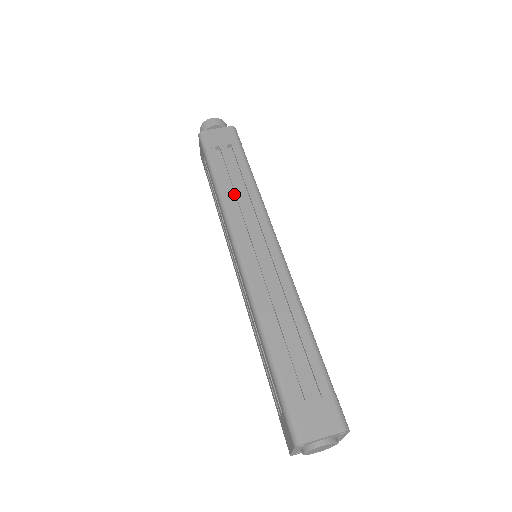
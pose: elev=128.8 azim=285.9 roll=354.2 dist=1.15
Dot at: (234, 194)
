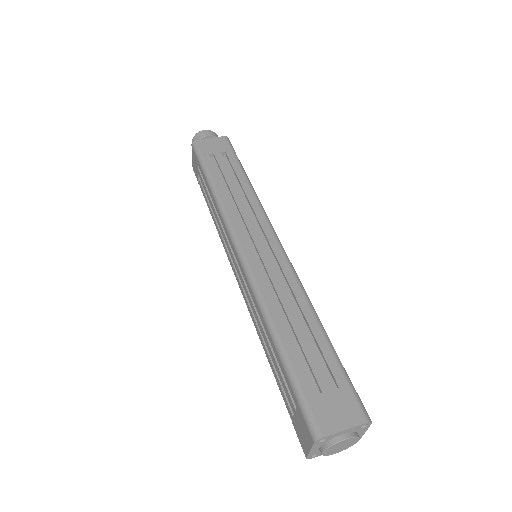
Dot at: (231, 196)
